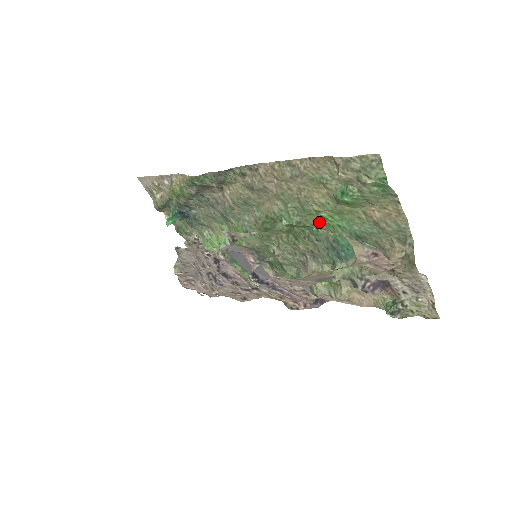
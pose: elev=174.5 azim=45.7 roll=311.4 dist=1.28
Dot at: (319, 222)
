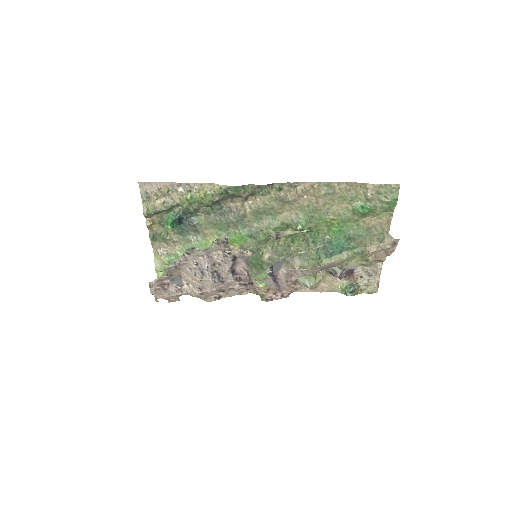
Dot at: (324, 228)
